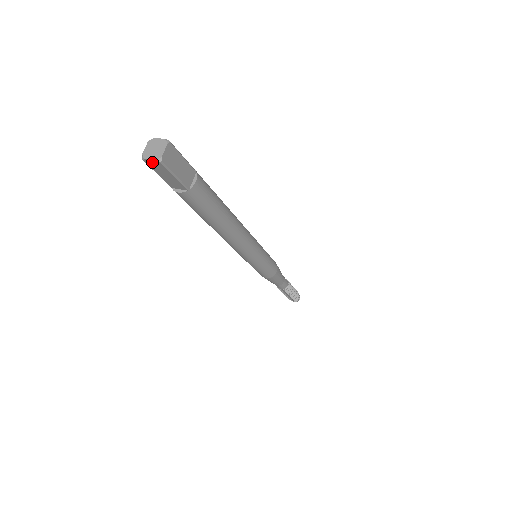
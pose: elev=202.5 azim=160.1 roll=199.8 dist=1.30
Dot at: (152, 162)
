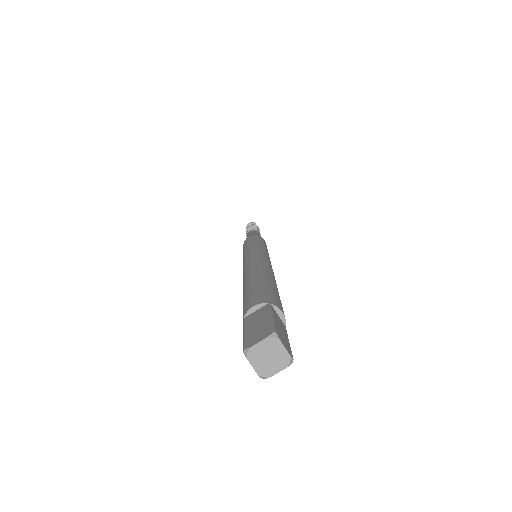
Dot at: (252, 362)
